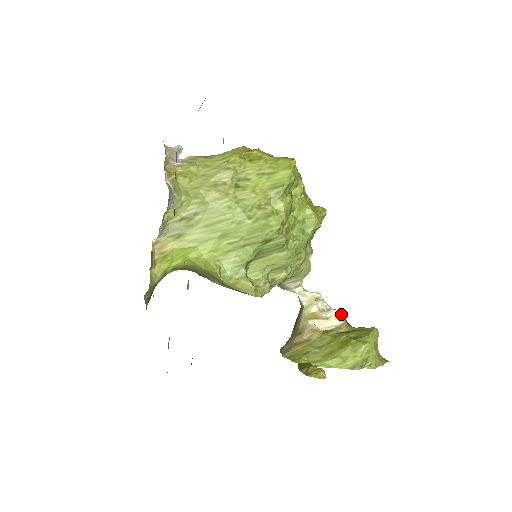
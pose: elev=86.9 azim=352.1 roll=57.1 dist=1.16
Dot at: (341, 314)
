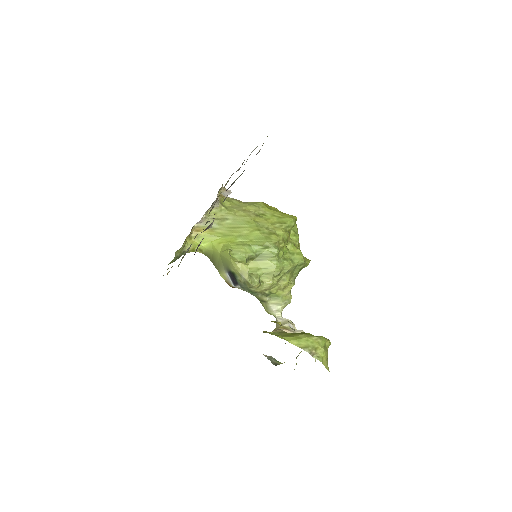
Dot at: occluded
